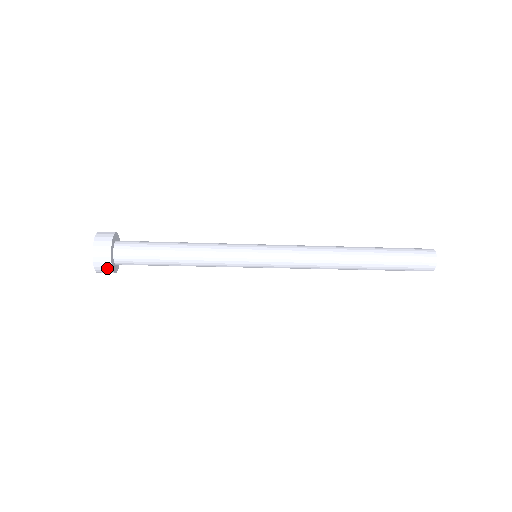
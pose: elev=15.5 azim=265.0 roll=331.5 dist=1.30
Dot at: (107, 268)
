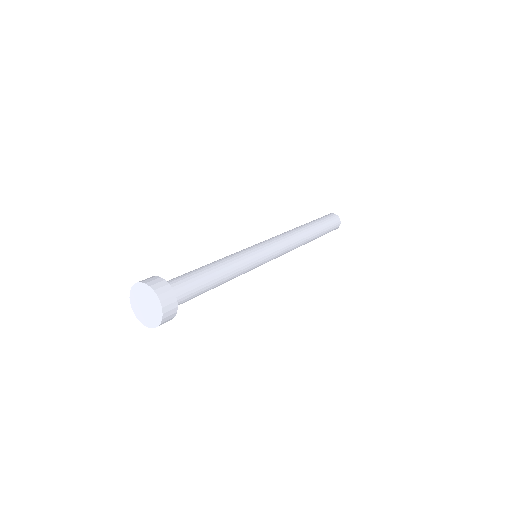
Dot at: occluded
